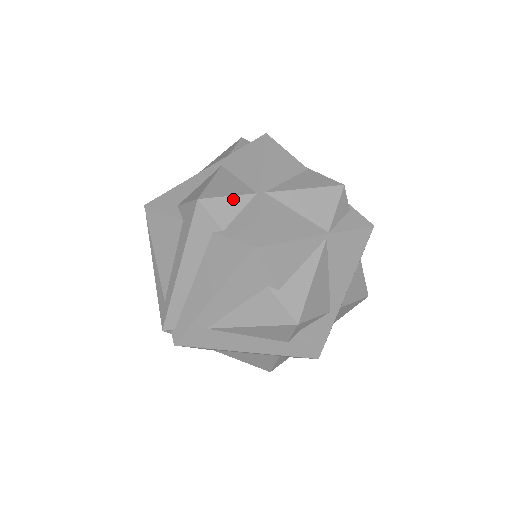
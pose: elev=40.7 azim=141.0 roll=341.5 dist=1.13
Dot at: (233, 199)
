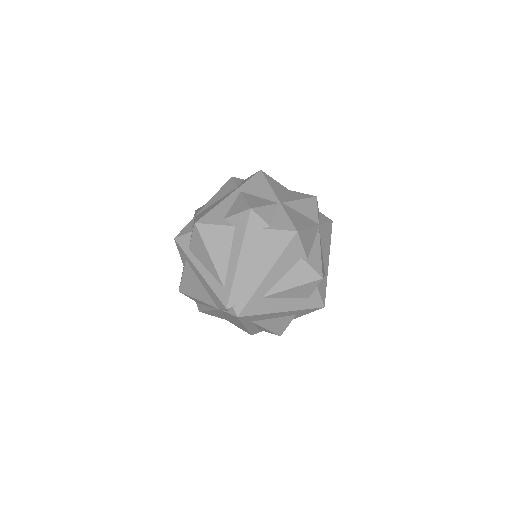
Dot at: (268, 207)
